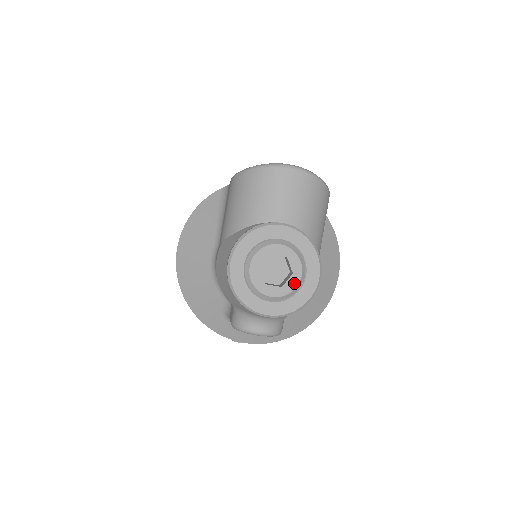
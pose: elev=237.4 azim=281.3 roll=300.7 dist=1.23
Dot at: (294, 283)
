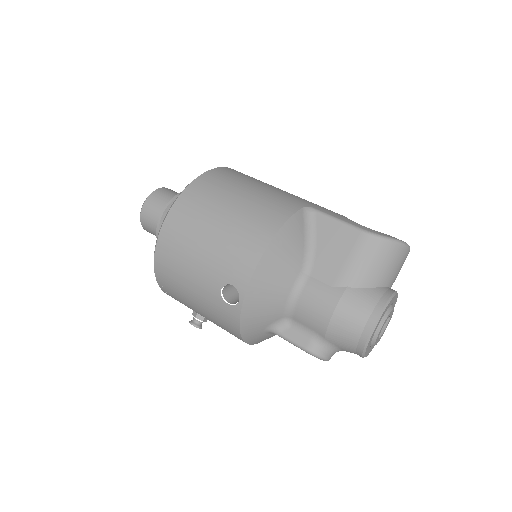
Dot at: occluded
